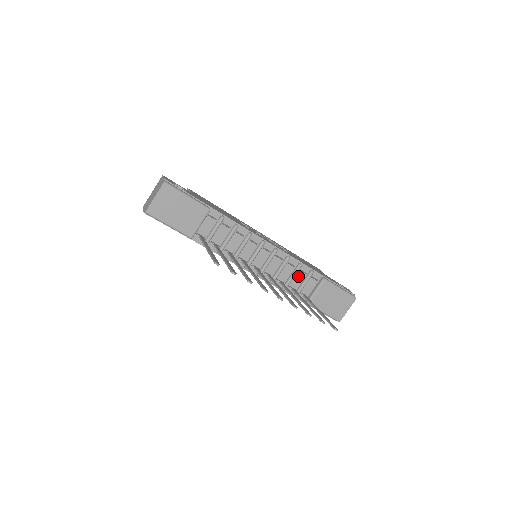
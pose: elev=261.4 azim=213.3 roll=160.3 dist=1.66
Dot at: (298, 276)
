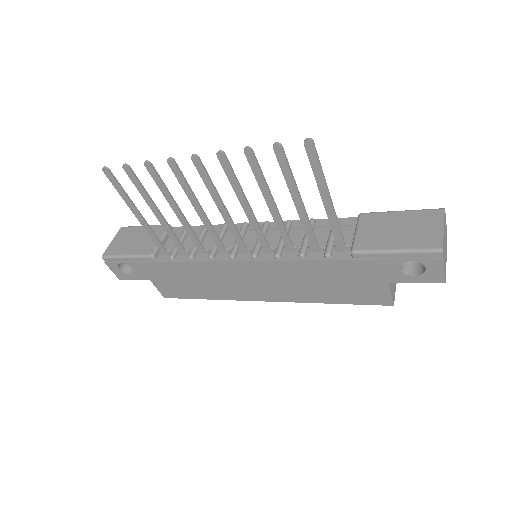
Dot at: (318, 235)
